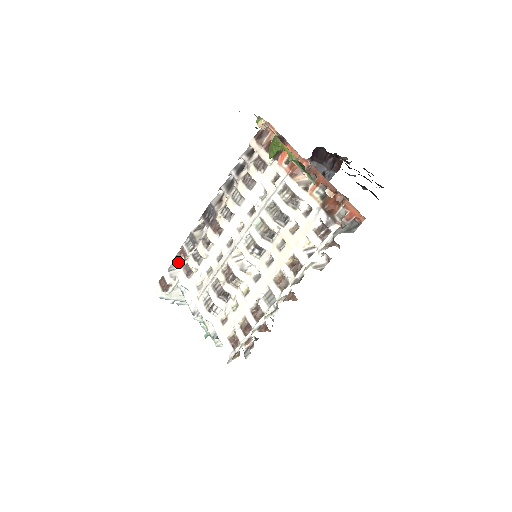
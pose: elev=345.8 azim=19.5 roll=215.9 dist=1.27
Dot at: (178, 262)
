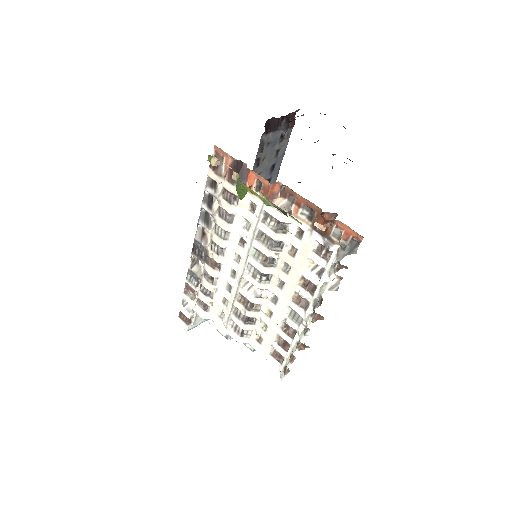
Dot at: (189, 298)
